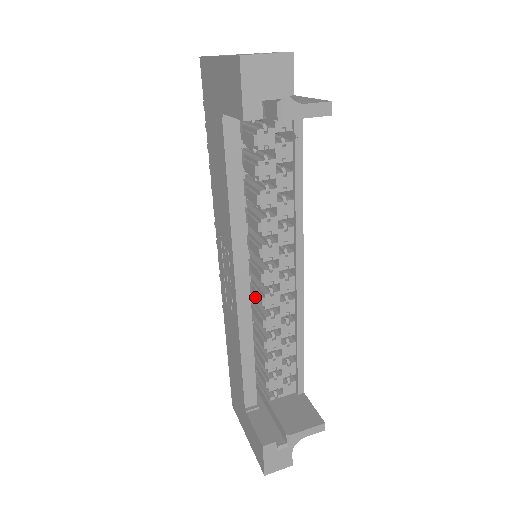
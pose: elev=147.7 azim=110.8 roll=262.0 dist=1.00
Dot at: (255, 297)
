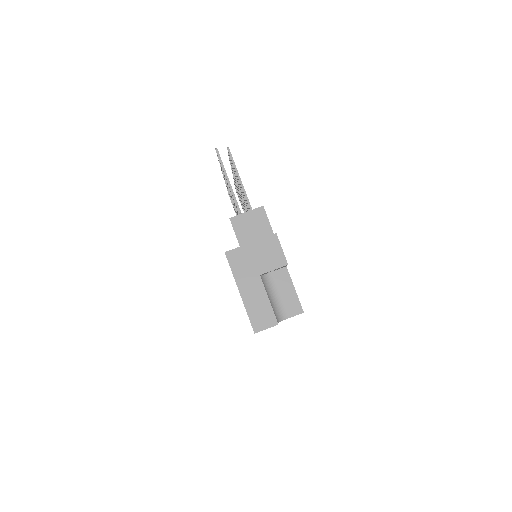
Dot at: occluded
